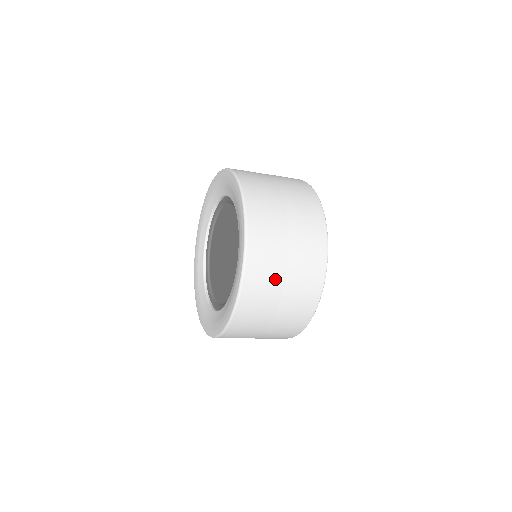
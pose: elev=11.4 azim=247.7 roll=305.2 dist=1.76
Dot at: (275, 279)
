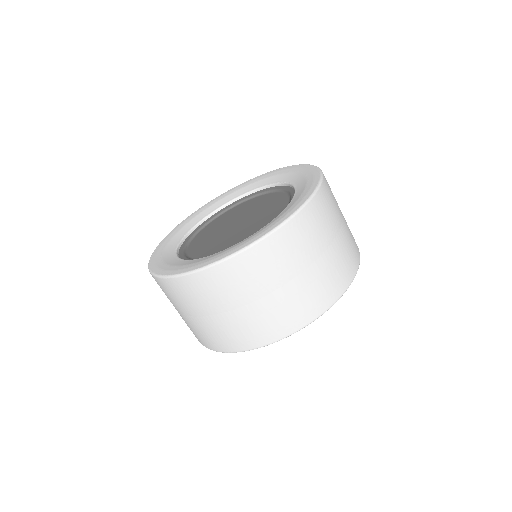
Dot at: occluded
